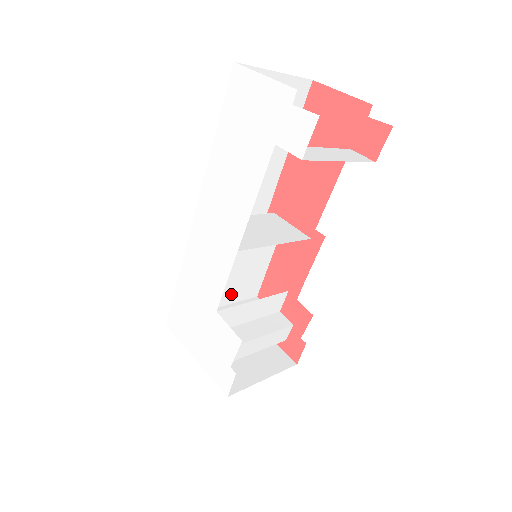
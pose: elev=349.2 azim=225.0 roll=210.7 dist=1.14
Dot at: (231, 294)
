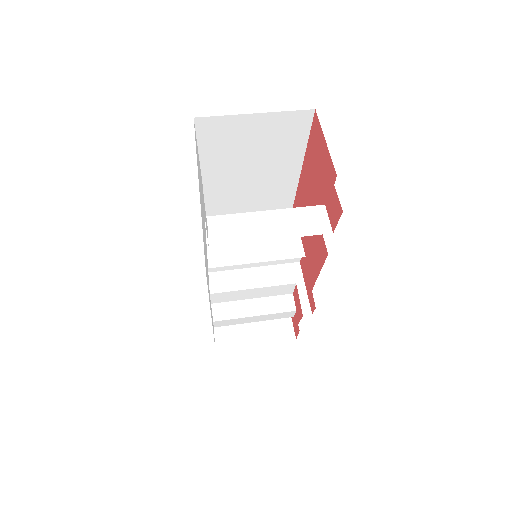
Dot at: occluded
